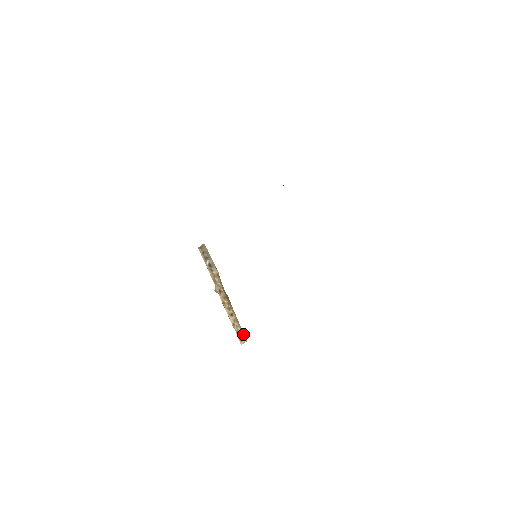
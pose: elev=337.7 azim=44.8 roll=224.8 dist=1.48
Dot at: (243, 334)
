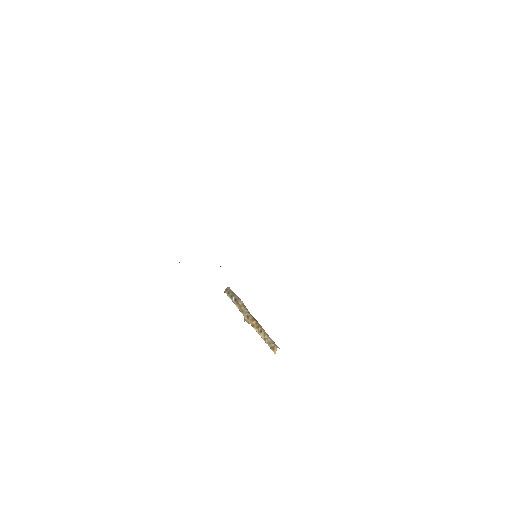
Dot at: (274, 343)
